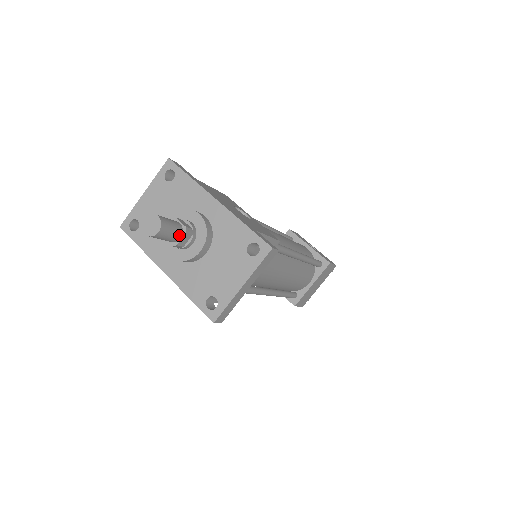
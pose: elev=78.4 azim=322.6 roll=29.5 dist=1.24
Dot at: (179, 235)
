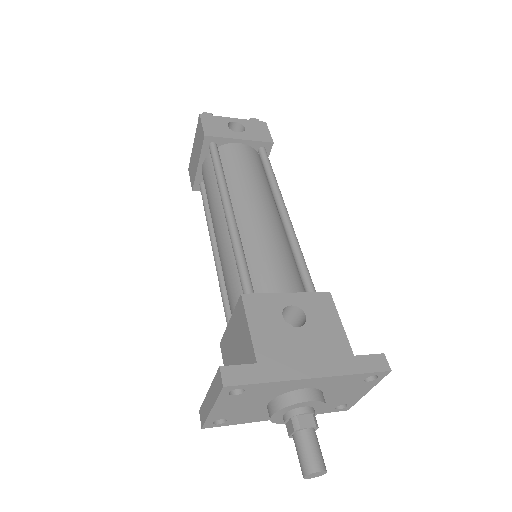
Dot at: (316, 435)
